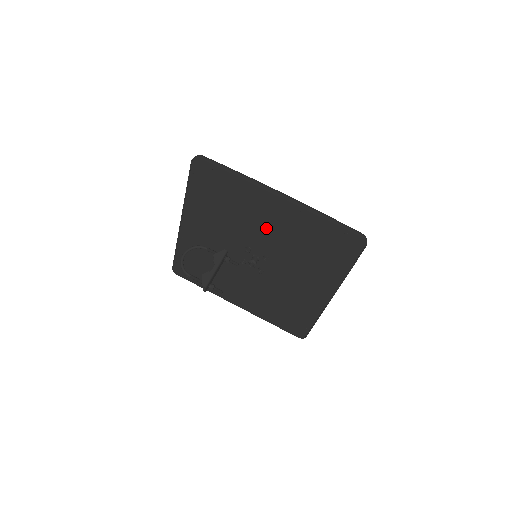
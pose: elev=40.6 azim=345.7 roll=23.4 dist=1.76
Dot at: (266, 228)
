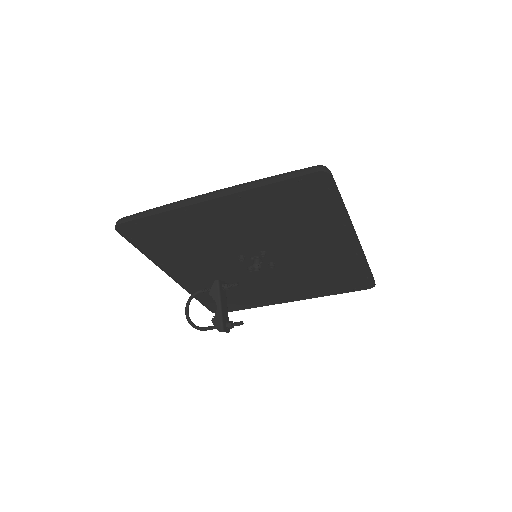
Dot at: (233, 231)
